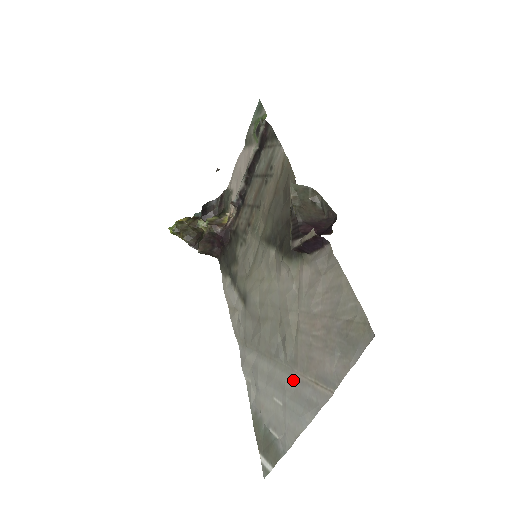
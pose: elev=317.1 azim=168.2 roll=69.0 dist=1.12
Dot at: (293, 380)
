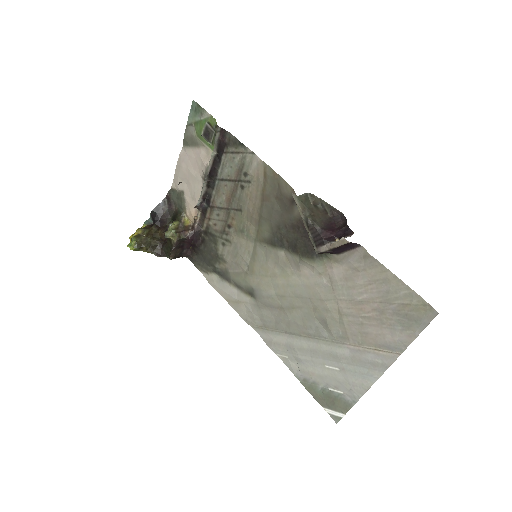
Dot at: (347, 350)
